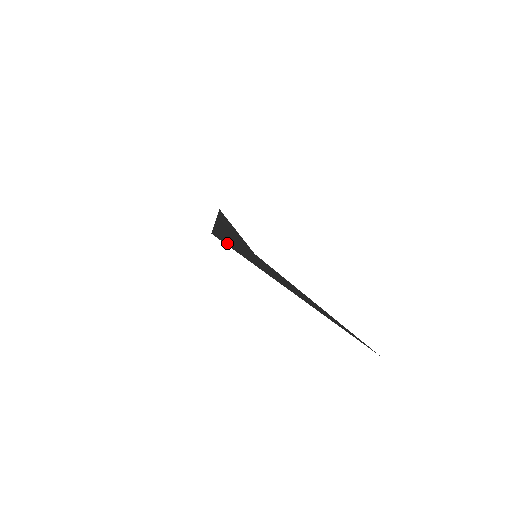
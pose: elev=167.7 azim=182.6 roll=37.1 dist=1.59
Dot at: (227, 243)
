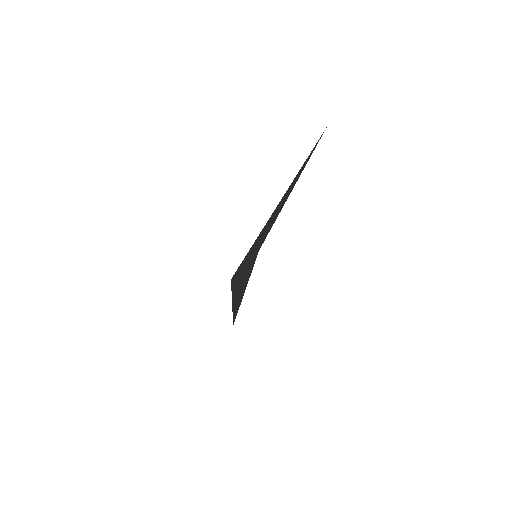
Dot at: occluded
